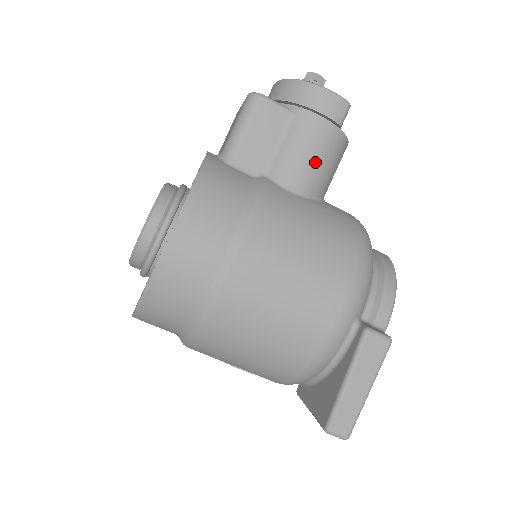
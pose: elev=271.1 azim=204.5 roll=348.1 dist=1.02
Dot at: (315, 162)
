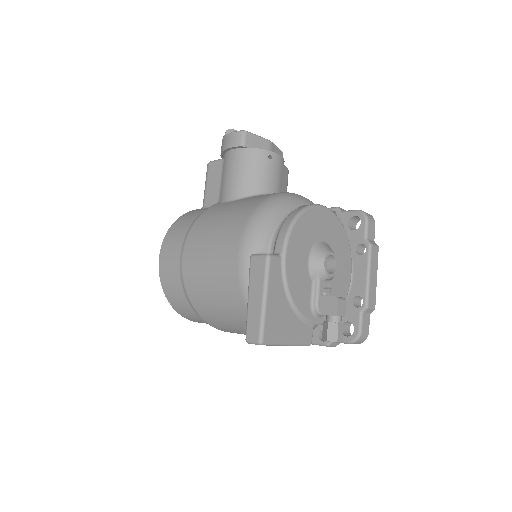
Dot at: (237, 176)
